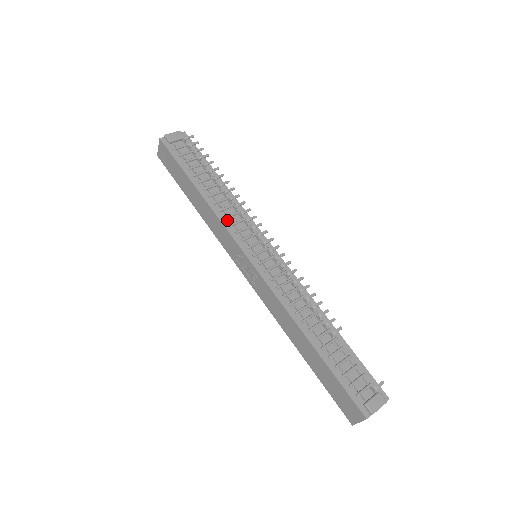
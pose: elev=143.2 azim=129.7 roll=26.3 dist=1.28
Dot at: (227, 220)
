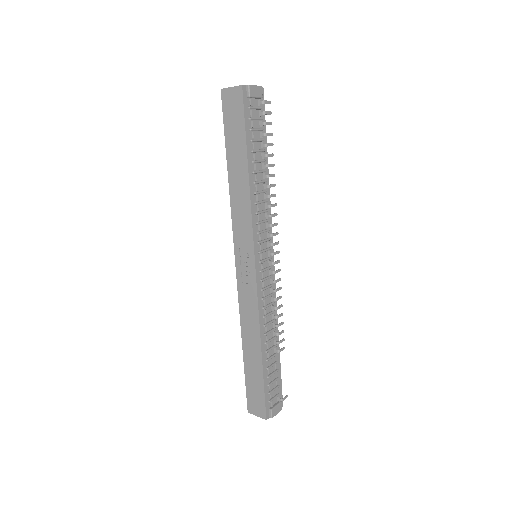
Dot at: (256, 216)
